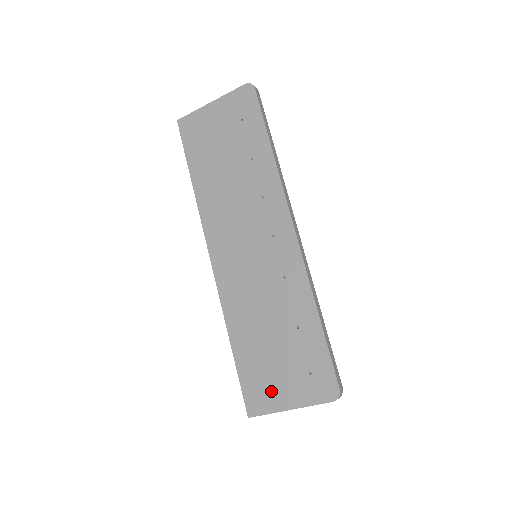
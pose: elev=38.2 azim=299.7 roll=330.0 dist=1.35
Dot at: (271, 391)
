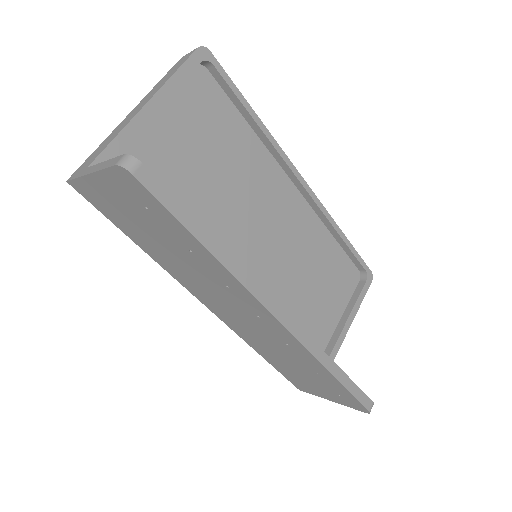
Dot at: (310, 388)
